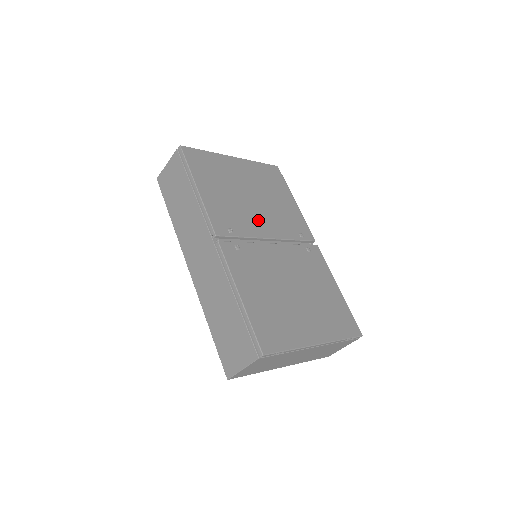
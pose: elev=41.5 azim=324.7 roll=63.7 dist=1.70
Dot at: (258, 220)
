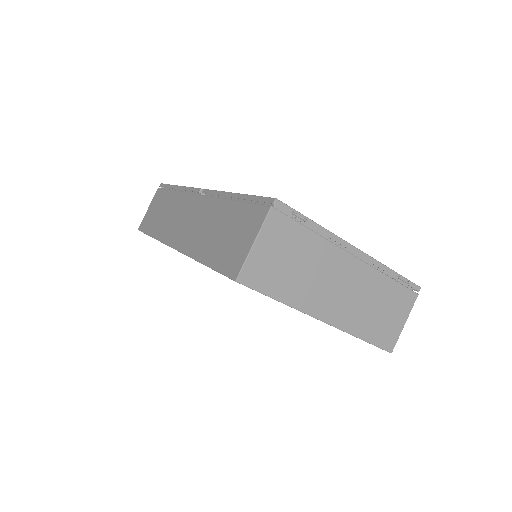
Dot at: occluded
